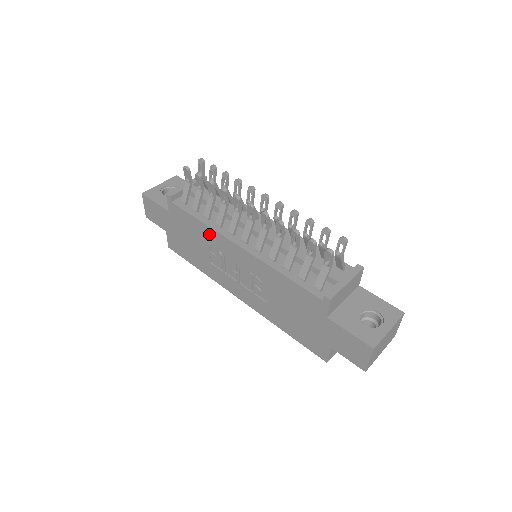
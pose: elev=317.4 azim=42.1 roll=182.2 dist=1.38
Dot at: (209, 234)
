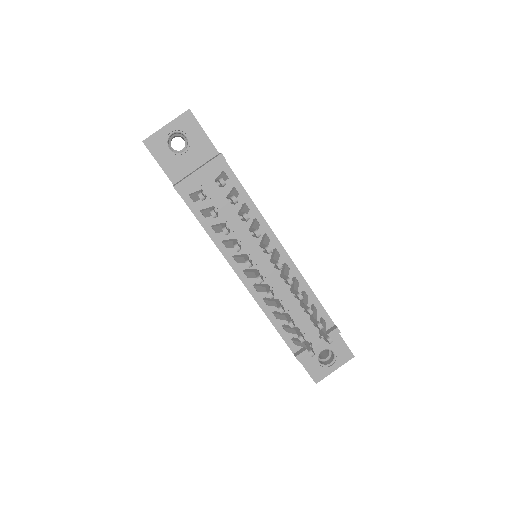
Dot at: occluded
